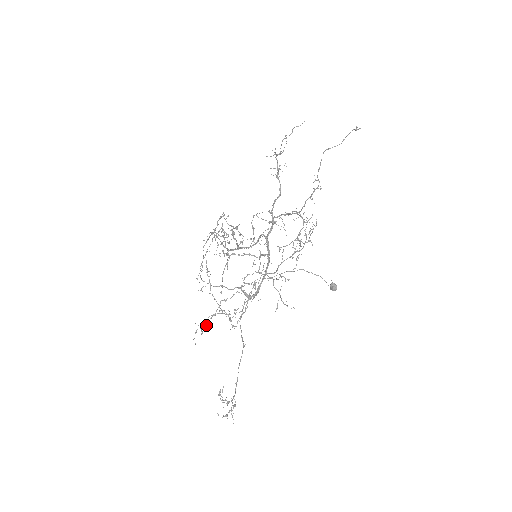
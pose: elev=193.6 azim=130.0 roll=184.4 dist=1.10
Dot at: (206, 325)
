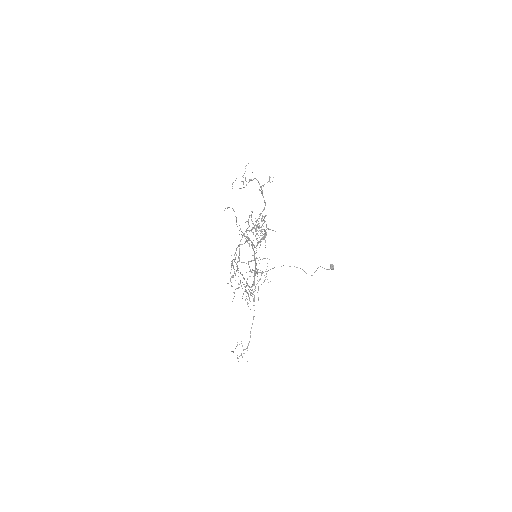
Dot at: occluded
